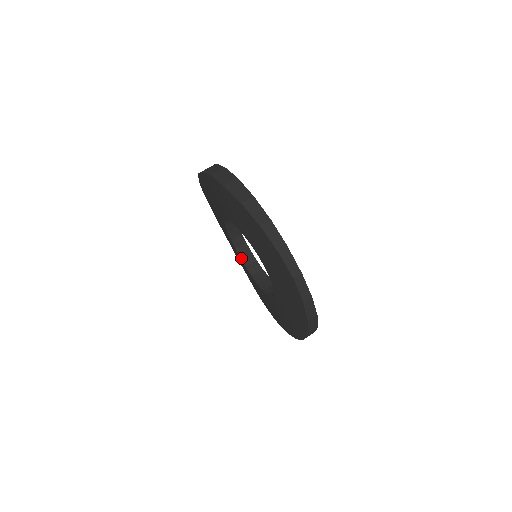
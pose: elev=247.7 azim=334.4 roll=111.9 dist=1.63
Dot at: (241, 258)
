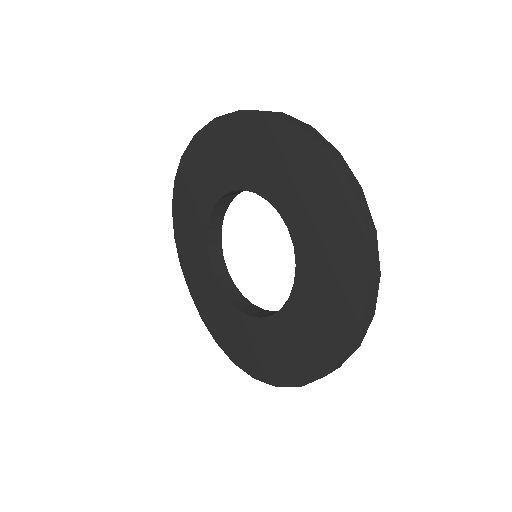
Dot at: (221, 289)
